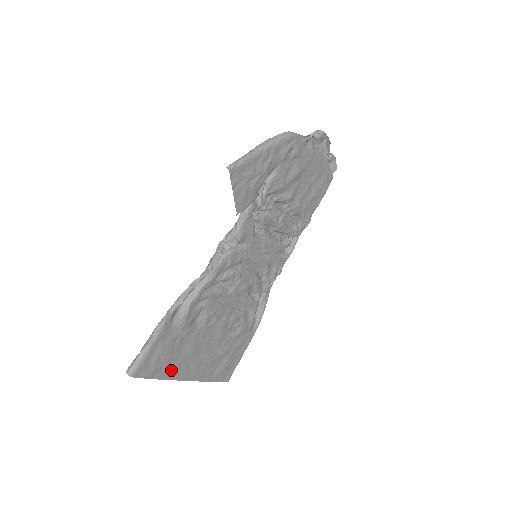
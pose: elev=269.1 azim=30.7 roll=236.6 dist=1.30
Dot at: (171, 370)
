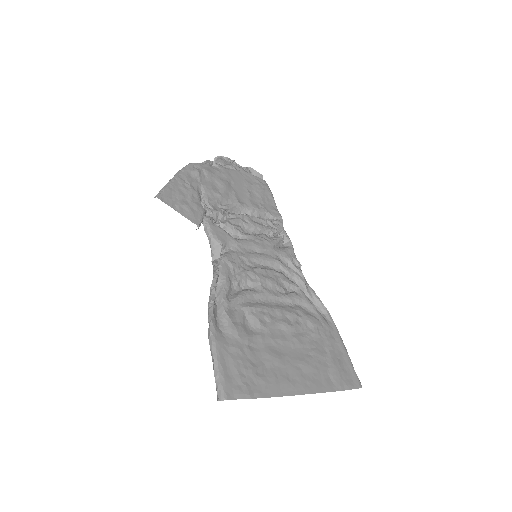
Dot at: (269, 384)
